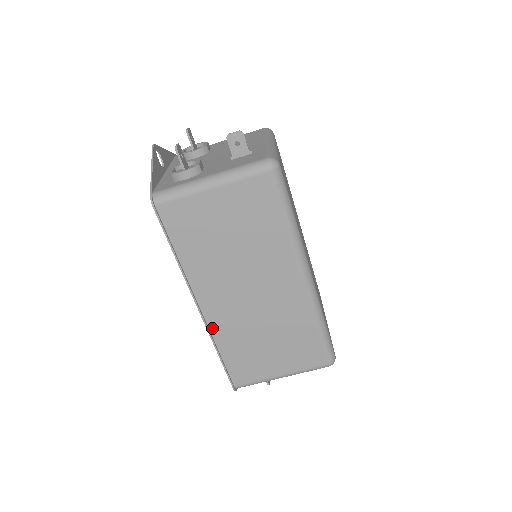
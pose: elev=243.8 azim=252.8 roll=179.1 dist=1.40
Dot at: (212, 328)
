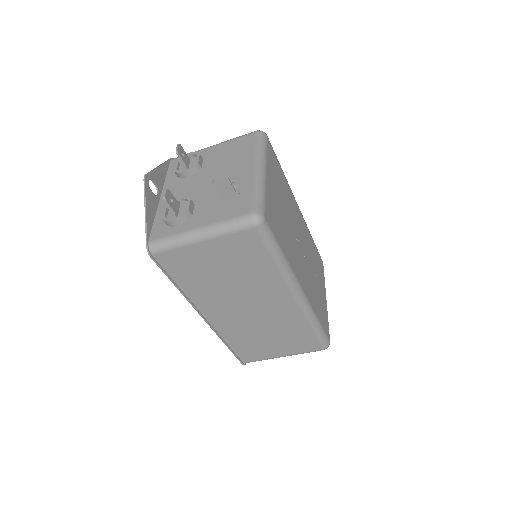
Dot at: (218, 330)
